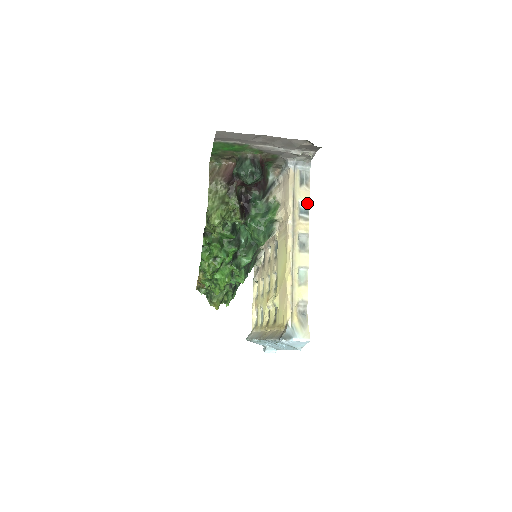
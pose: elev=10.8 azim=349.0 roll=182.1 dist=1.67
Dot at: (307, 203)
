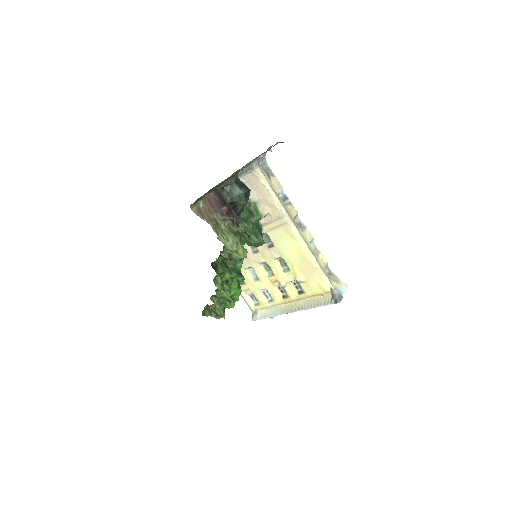
Dot at: (282, 190)
